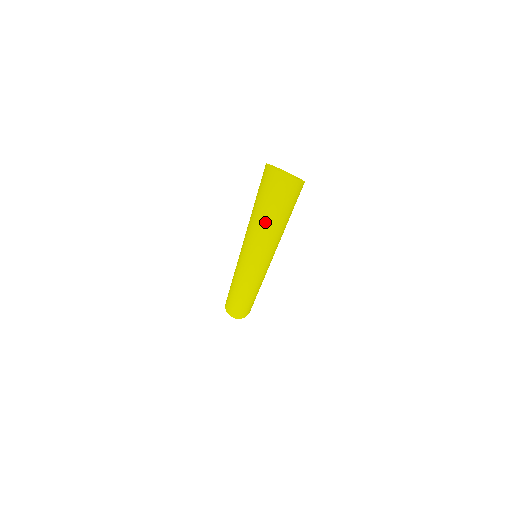
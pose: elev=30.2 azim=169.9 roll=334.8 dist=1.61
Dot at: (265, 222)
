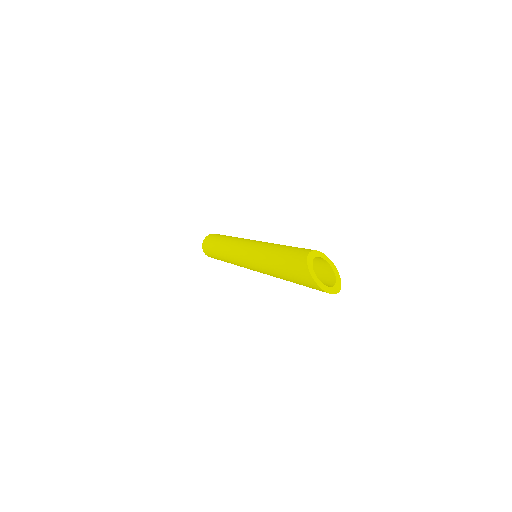
Dot at: occluded
